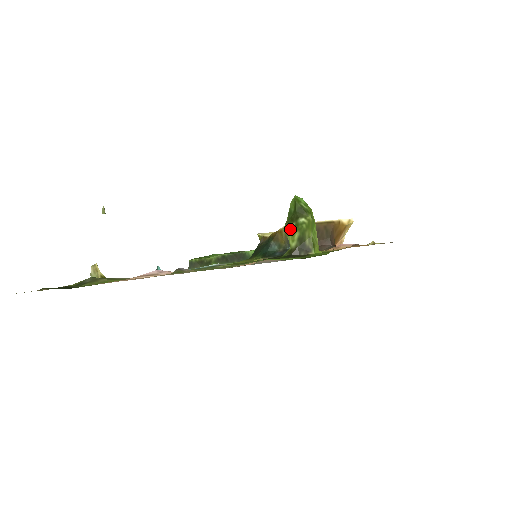
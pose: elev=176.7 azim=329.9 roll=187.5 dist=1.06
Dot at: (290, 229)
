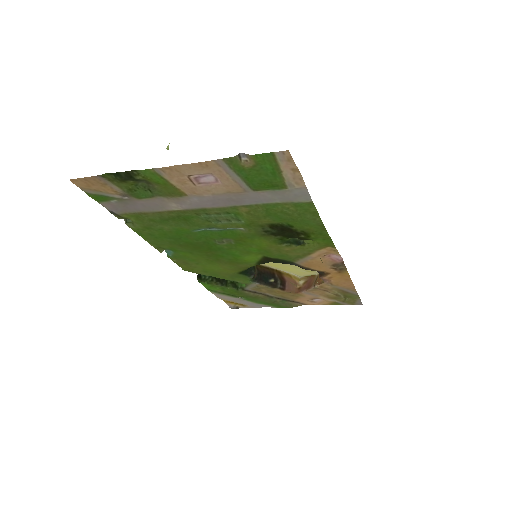
Dot at: occluded
